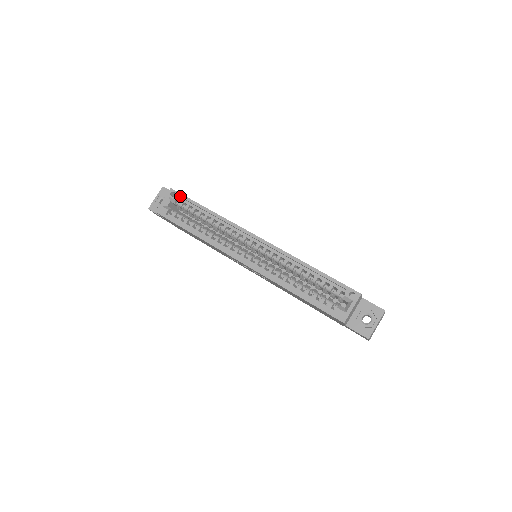
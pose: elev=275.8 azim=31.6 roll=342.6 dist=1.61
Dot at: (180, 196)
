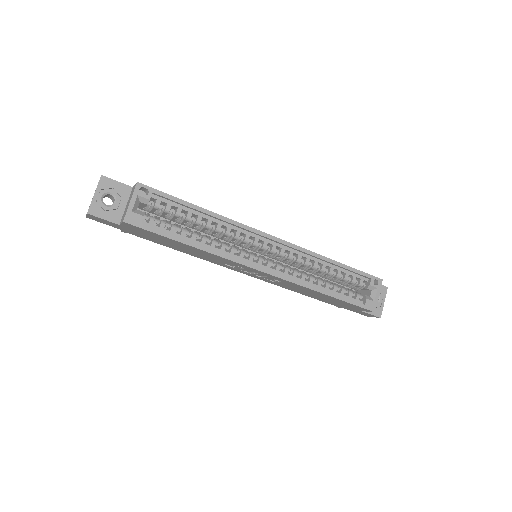
Dot at: (156, 193)
